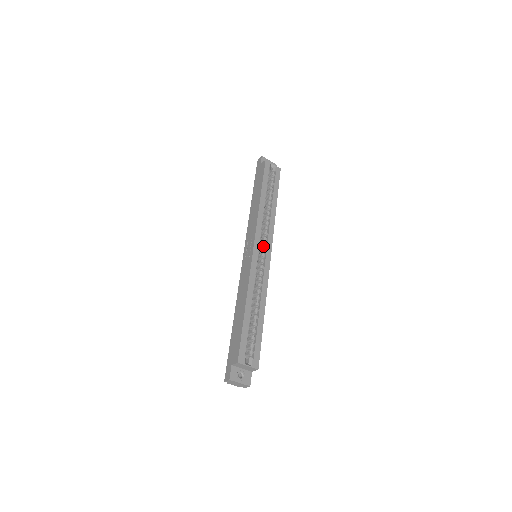
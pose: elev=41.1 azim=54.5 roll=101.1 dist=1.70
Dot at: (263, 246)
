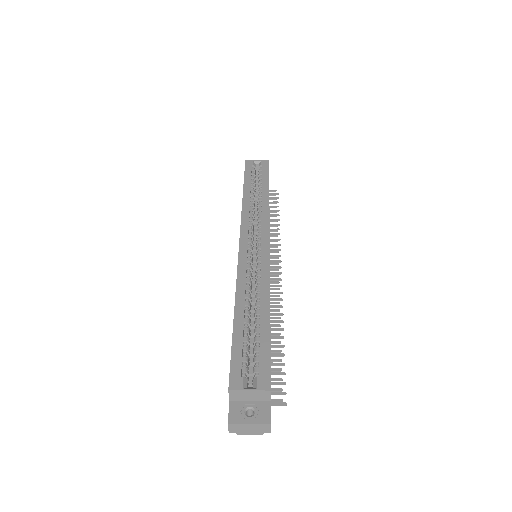
Dot at: (257, 239)
